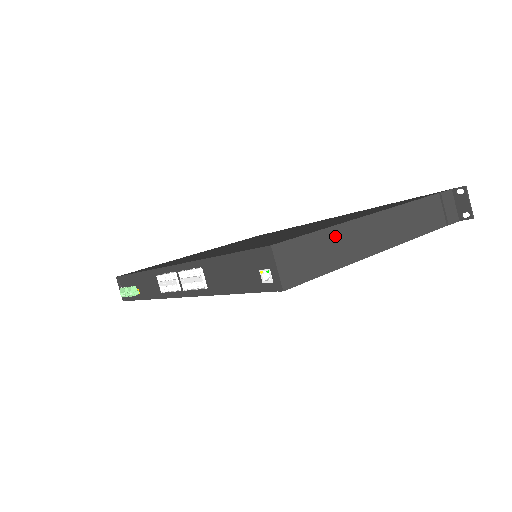
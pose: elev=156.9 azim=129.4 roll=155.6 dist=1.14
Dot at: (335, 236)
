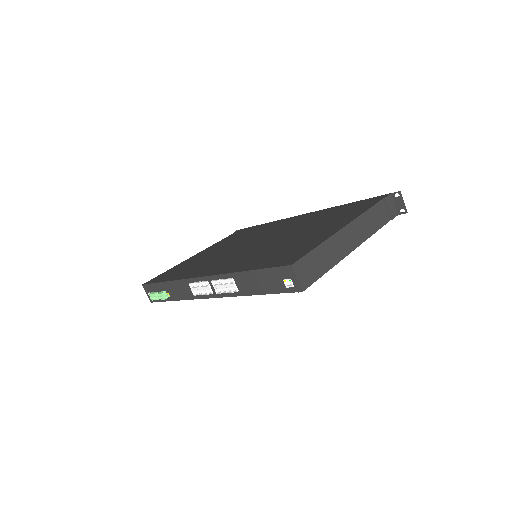
Dot at: (326, 248)
